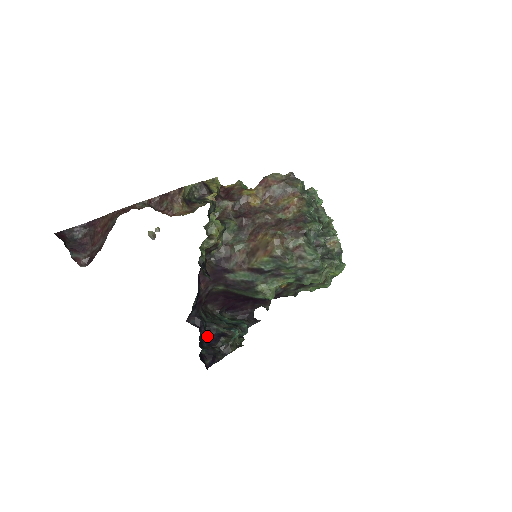
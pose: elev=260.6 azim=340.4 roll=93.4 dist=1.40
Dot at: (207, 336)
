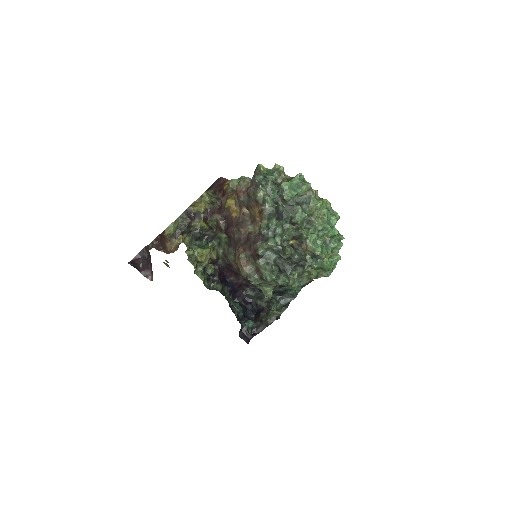
Dot at: (254, 309)
